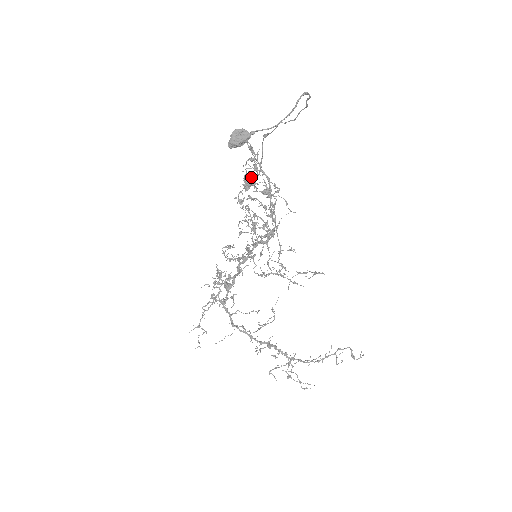
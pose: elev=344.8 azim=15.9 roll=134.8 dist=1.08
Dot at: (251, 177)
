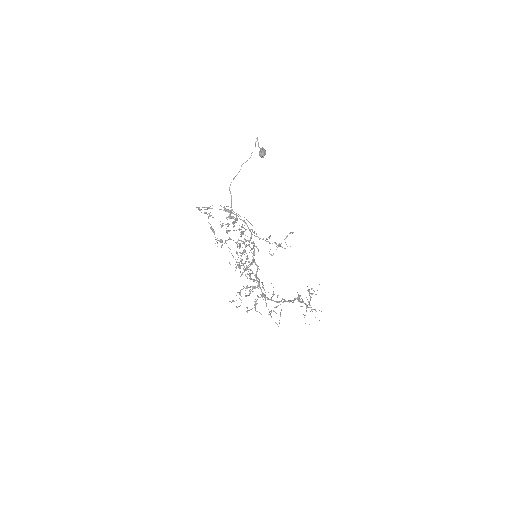
Dot at: (231, 210)
